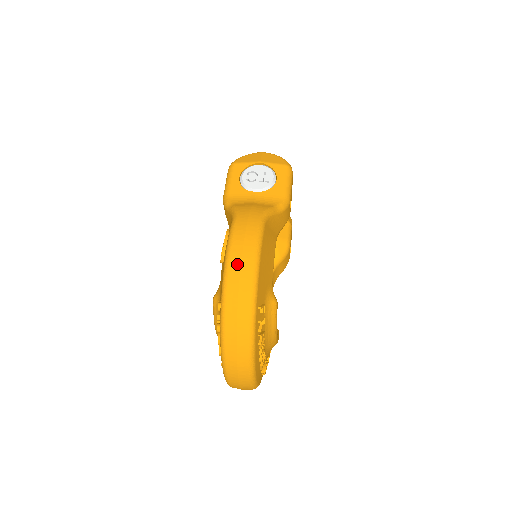
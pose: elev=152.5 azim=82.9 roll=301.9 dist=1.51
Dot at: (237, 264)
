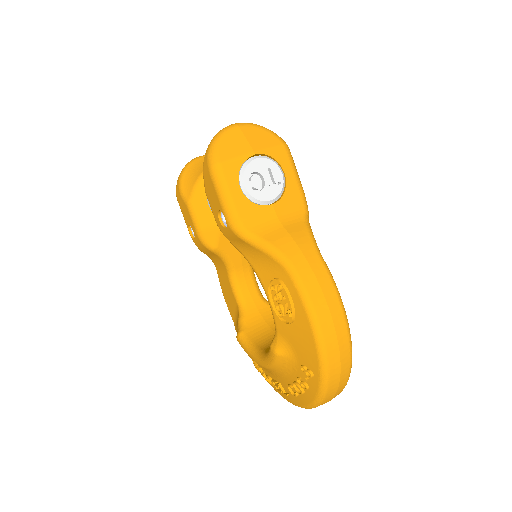
Dot at: (332, 335)
